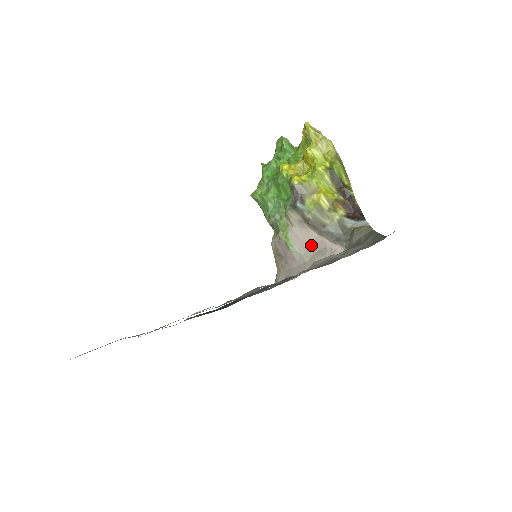
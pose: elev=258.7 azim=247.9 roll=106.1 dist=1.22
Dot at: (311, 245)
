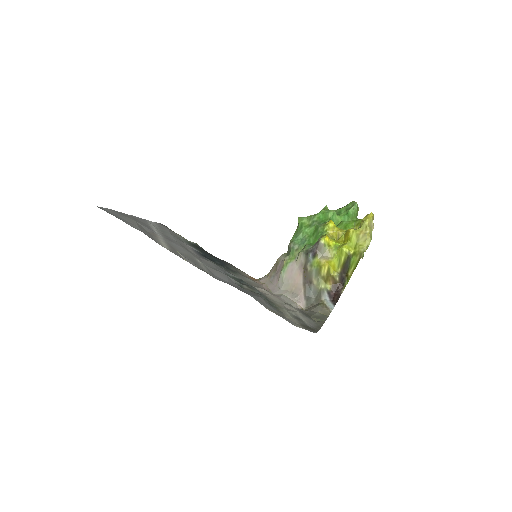
Dot at: (293, 284)
